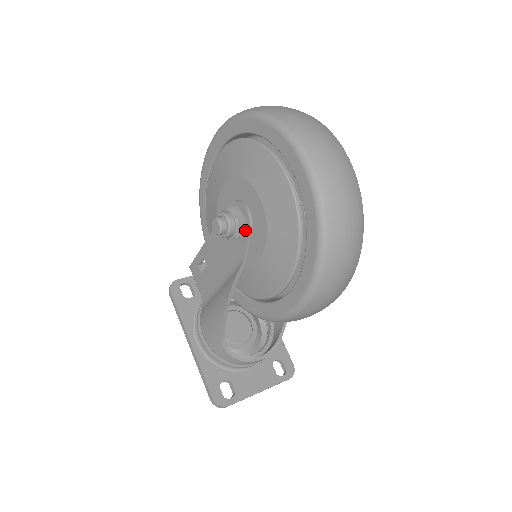
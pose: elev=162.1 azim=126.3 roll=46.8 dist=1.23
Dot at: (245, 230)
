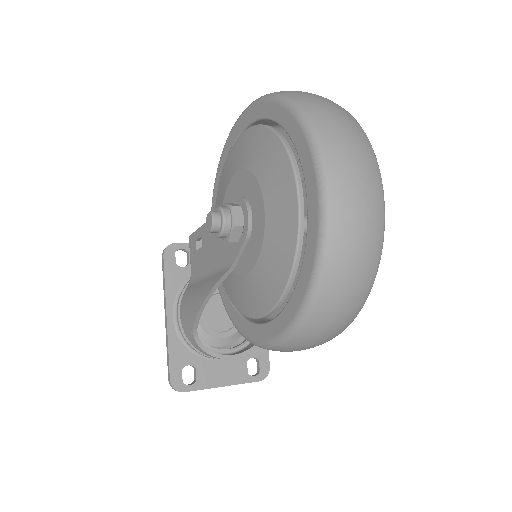
Dot at: (241, 236)
